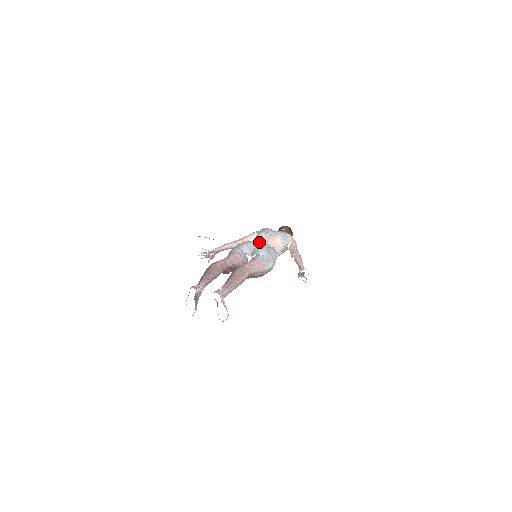
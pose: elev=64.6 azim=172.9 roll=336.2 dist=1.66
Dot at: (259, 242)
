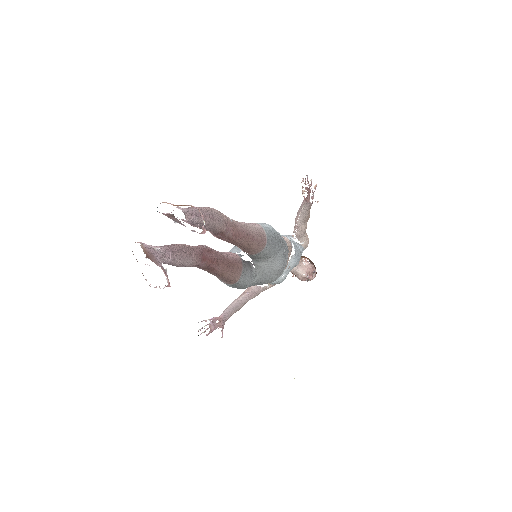
Dot at: occluded
